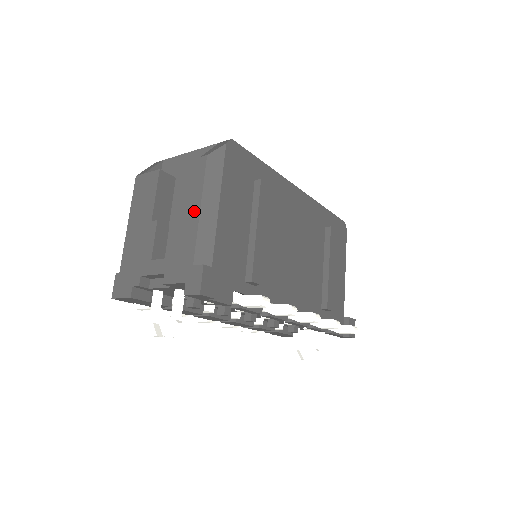
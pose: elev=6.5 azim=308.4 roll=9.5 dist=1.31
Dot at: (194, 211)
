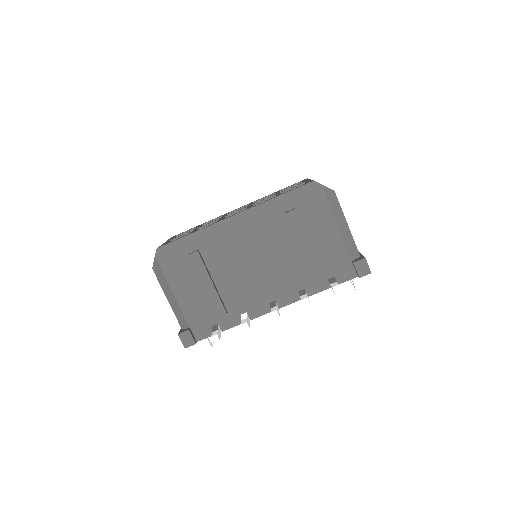
Dot at: occluded
